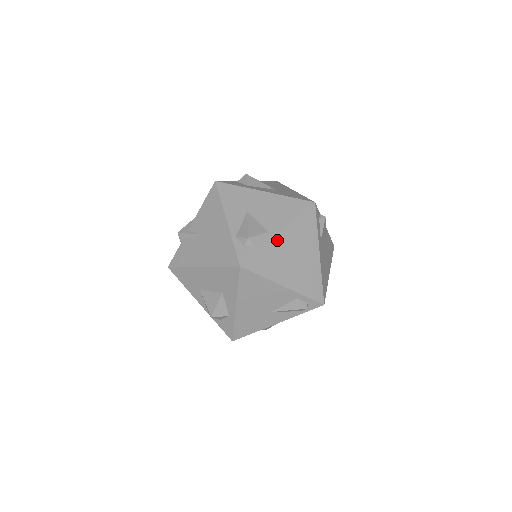
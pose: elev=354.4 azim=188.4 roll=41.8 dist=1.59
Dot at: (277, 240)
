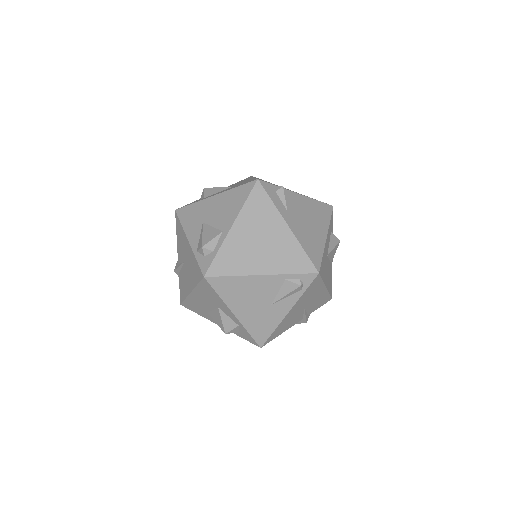
Dot at: (232, 235)
